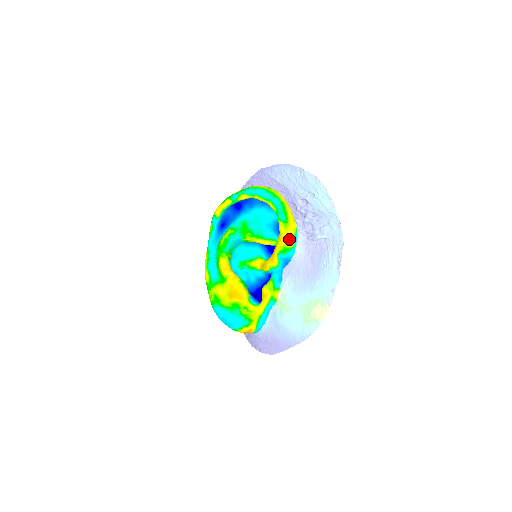
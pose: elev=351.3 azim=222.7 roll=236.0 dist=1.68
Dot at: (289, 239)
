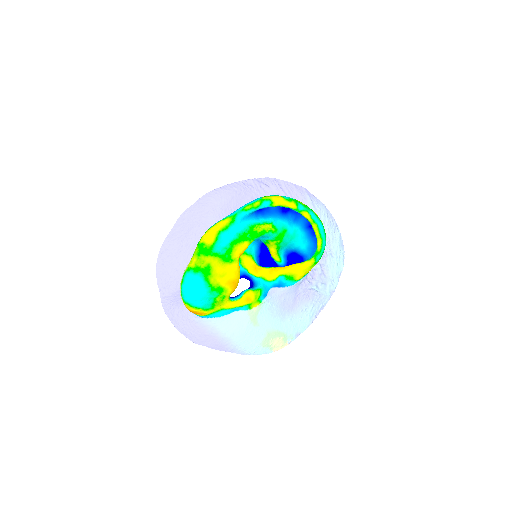
Dot at: (303, 274)
